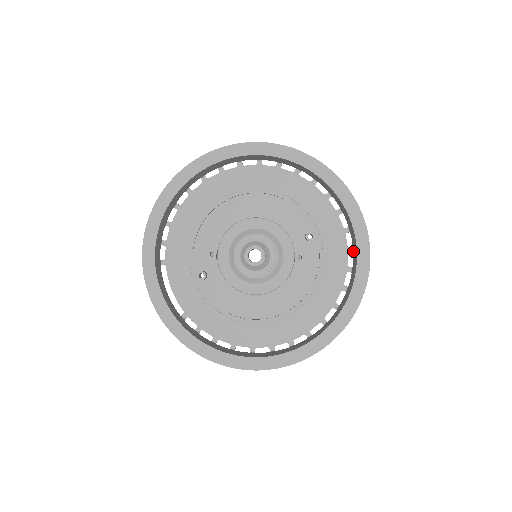
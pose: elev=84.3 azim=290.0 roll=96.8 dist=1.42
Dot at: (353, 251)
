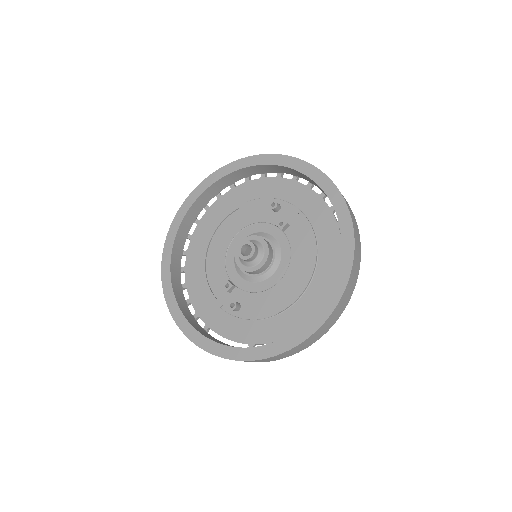
Dot at: (310, 182)
